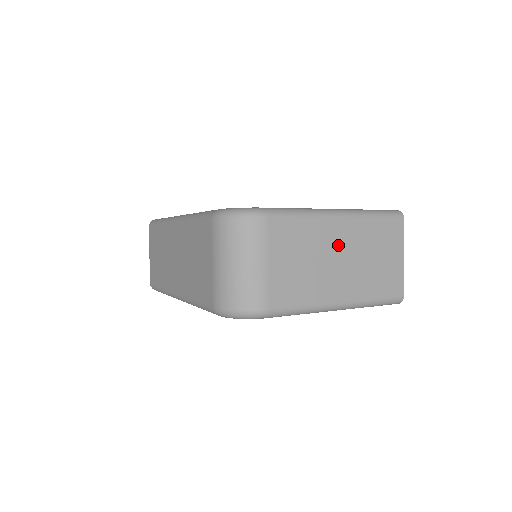
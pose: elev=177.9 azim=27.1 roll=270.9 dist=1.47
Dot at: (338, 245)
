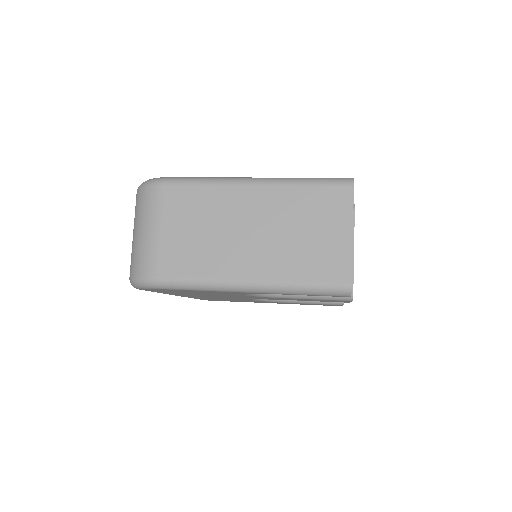
Dot at: (249, 215)
